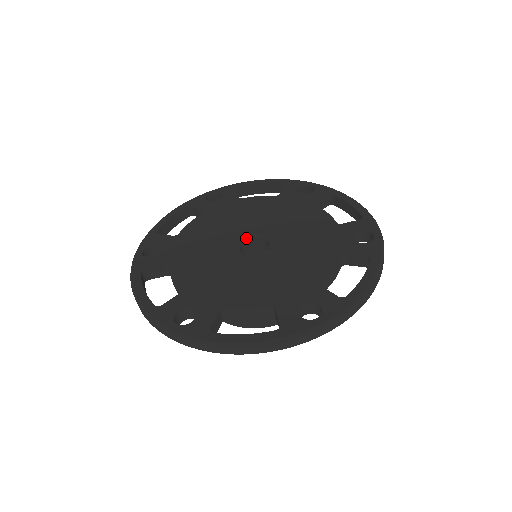
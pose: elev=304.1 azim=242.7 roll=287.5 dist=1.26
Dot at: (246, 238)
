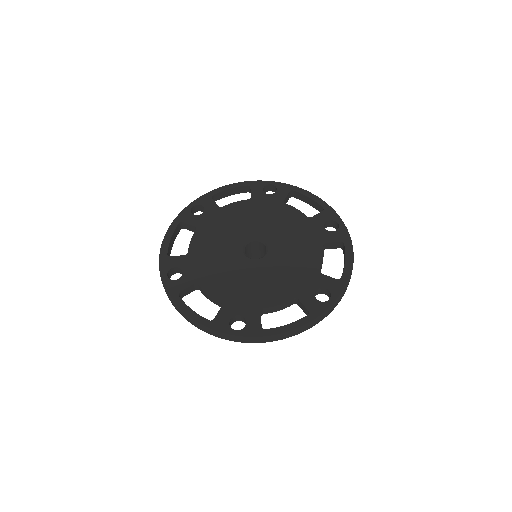
Dot at: (256, 240)
